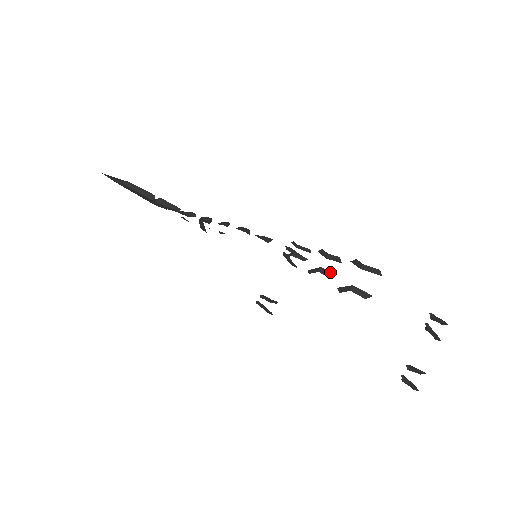
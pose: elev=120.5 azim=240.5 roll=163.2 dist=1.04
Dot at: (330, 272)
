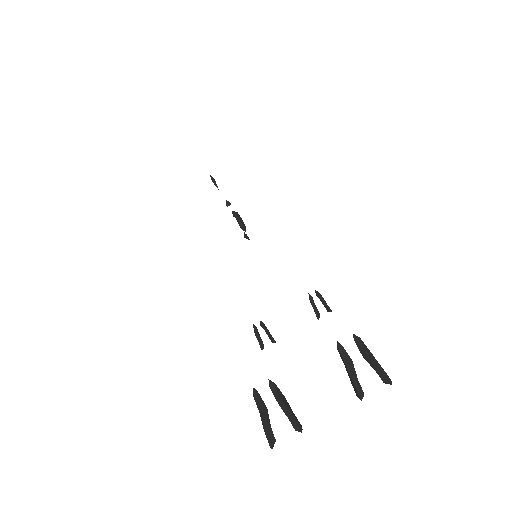
Dot at: occluded
